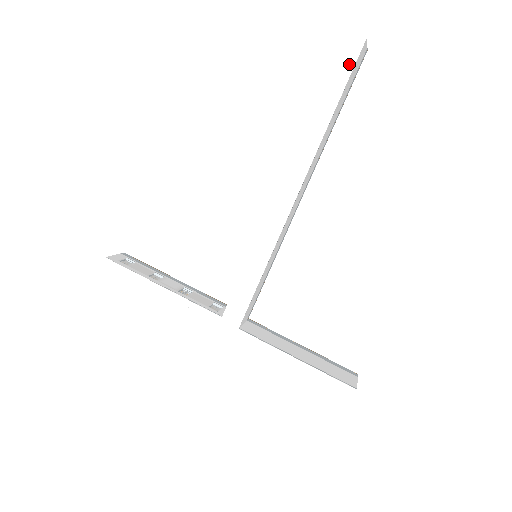
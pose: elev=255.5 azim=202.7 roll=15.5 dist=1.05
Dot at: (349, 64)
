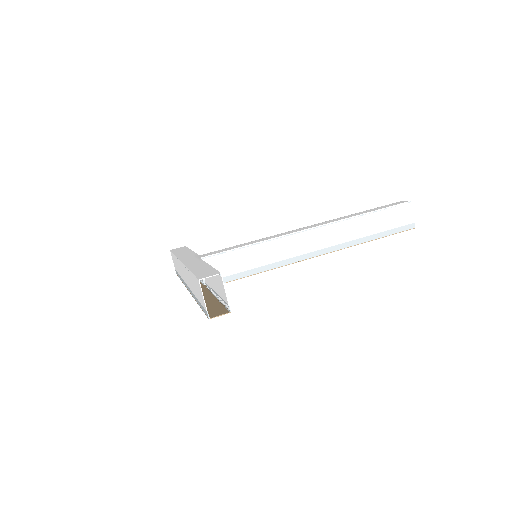
Dot at: (392, 205)
